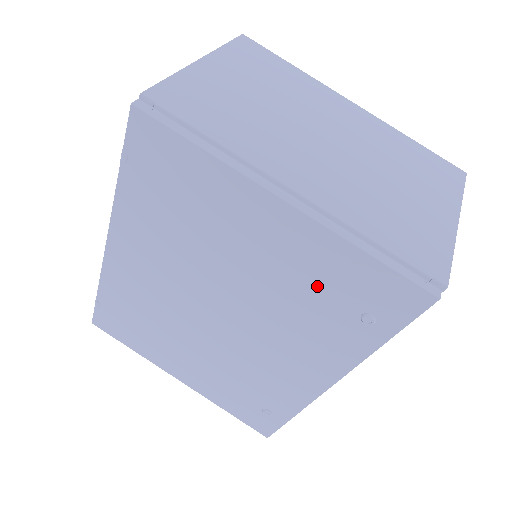
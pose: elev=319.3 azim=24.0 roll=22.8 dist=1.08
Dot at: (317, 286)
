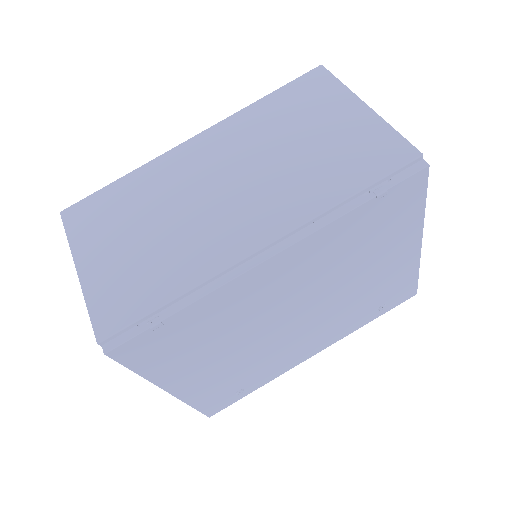
Dot at: (381, 291)
